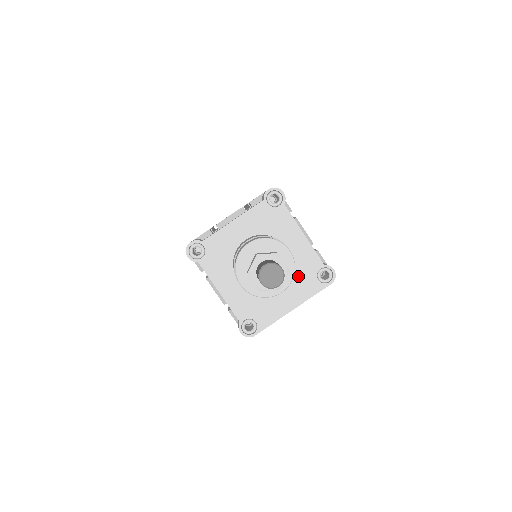
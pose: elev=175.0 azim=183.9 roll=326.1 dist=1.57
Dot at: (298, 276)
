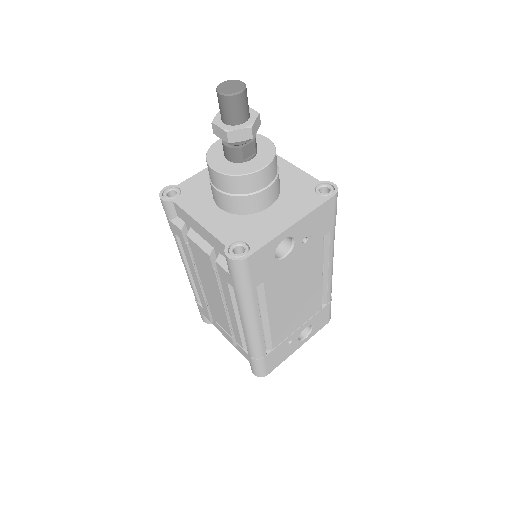
Dot at: (292, 195)
